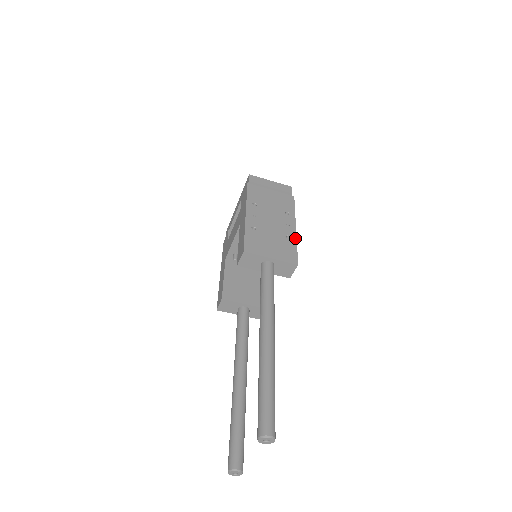
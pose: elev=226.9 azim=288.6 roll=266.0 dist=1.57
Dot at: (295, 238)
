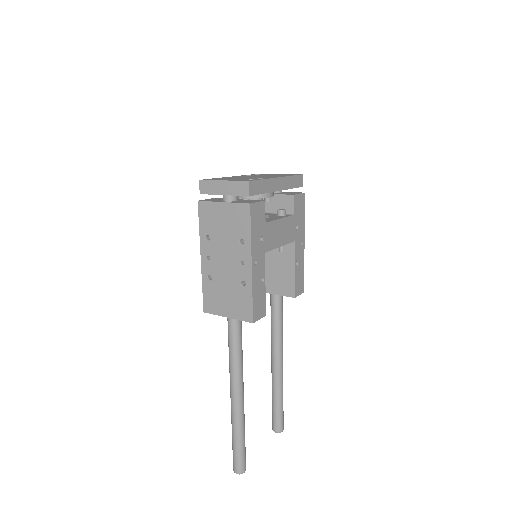
Dot at: (250, 283)
